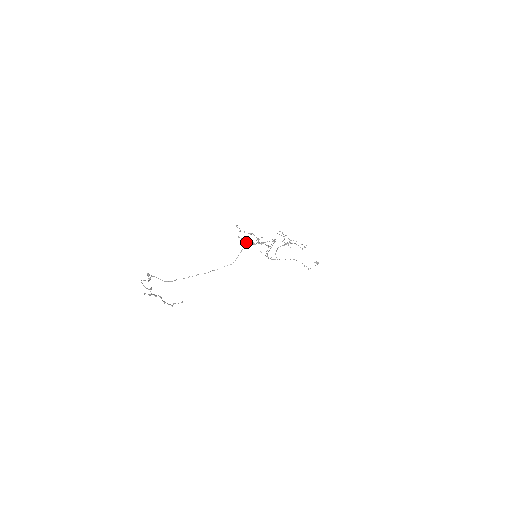
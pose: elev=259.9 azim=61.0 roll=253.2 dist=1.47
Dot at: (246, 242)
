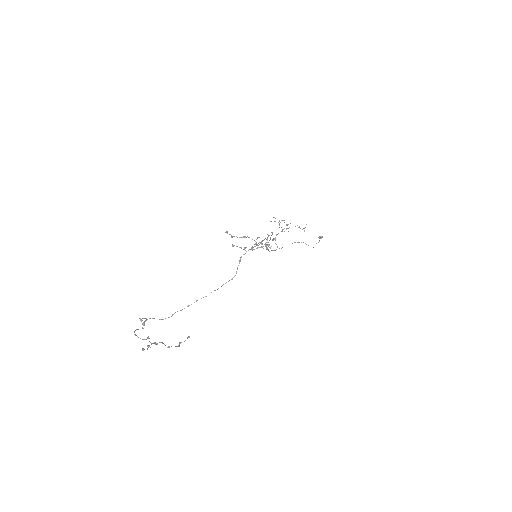
Dot at: (243, 249)
